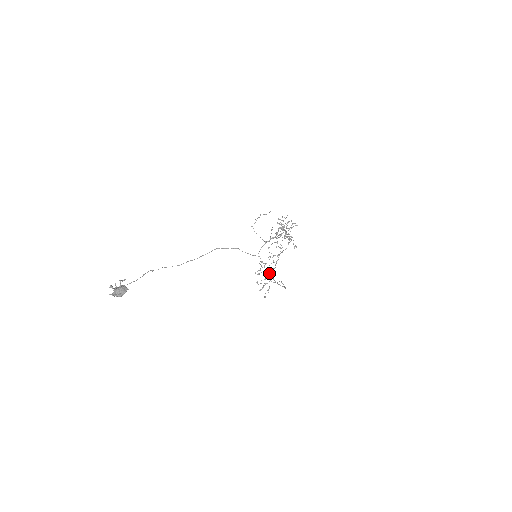
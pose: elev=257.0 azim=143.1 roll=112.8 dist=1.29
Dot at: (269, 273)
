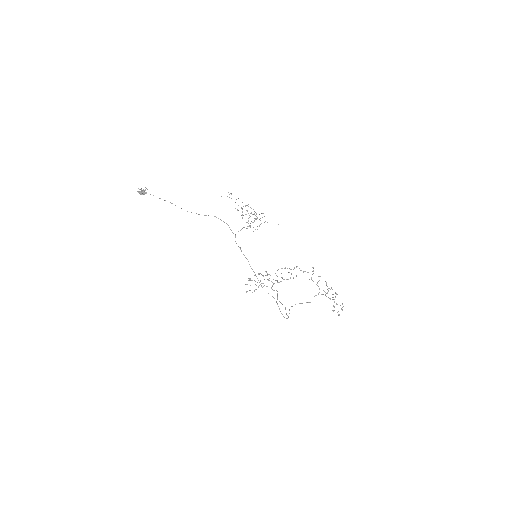
Dot at: occluded
